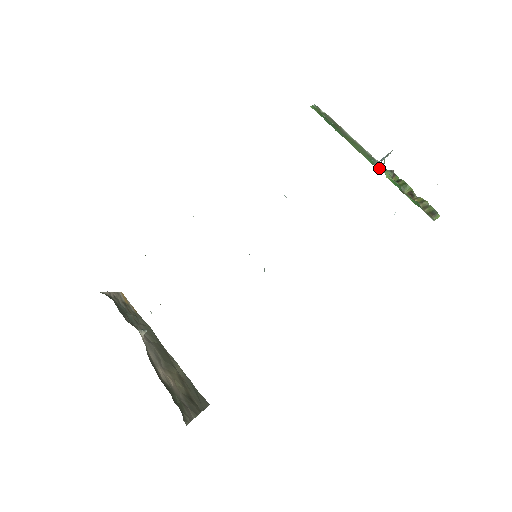
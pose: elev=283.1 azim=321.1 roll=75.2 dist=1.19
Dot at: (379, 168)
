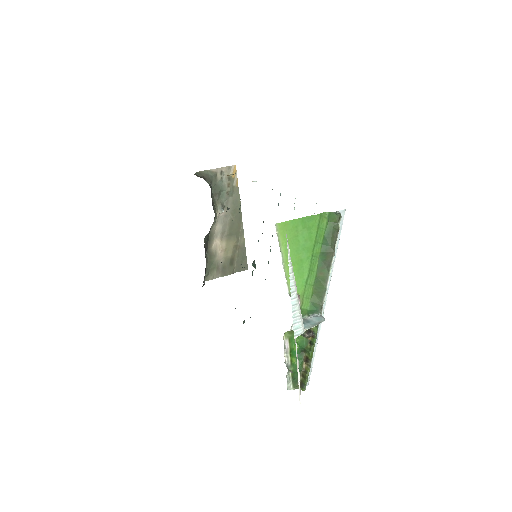
Dot at: occluded
